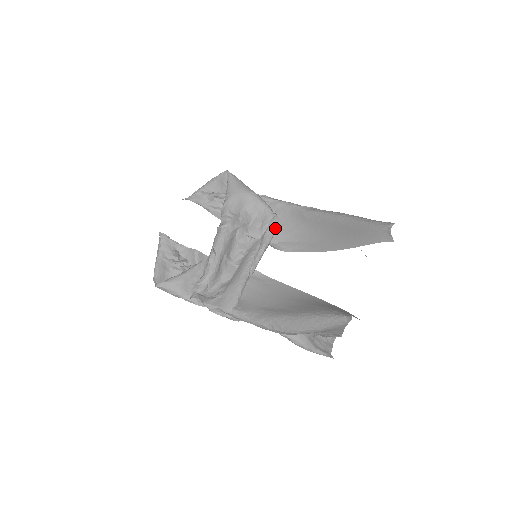
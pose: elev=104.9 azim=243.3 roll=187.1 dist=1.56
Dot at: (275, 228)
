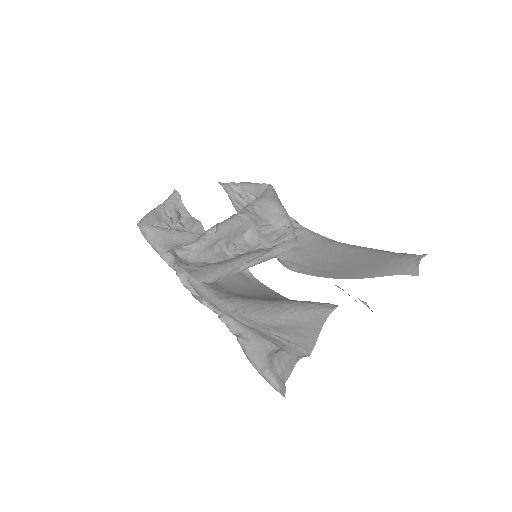
Dot at: (289, 247)
